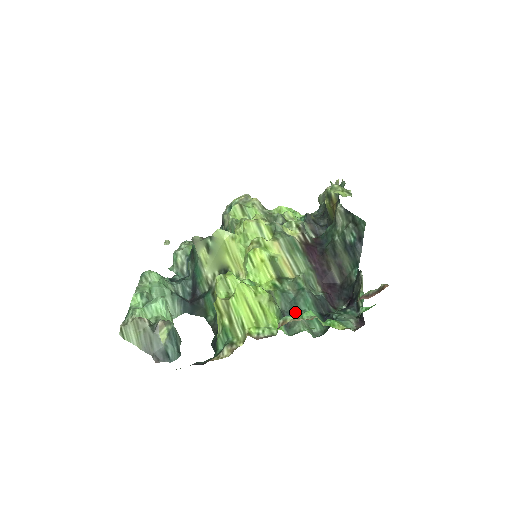
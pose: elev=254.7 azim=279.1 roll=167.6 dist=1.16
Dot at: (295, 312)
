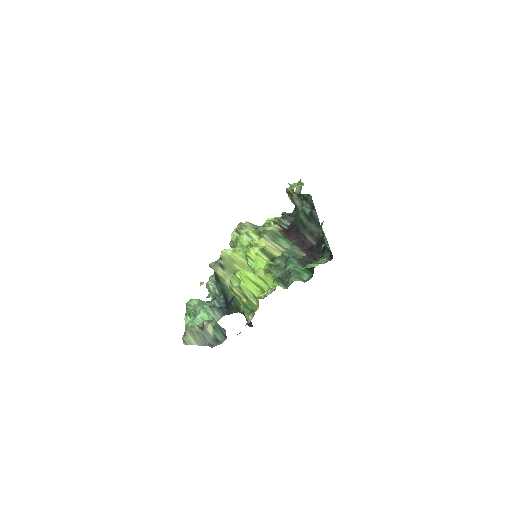
Dot at: (288, 274)
